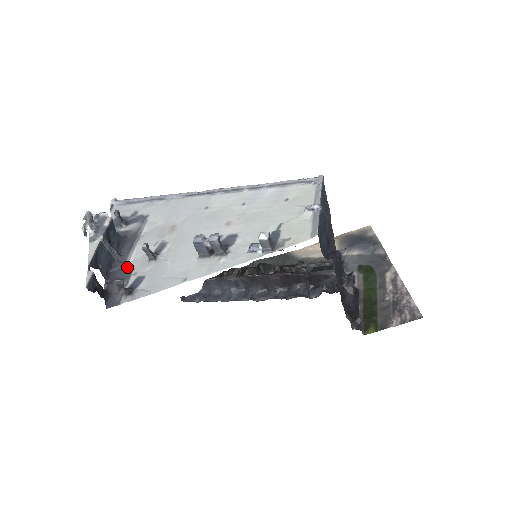
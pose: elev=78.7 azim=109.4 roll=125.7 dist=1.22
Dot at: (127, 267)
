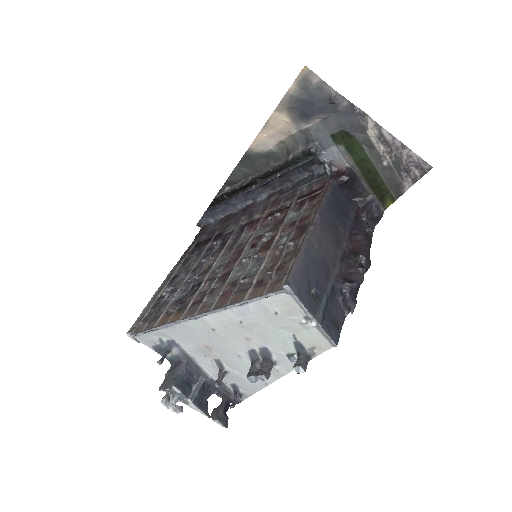
Dot at: (214, 380)
